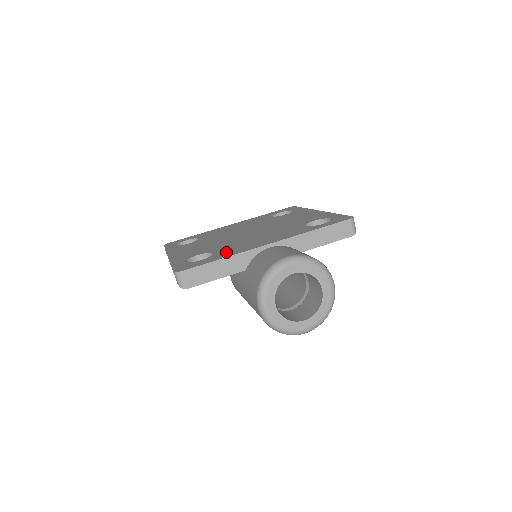
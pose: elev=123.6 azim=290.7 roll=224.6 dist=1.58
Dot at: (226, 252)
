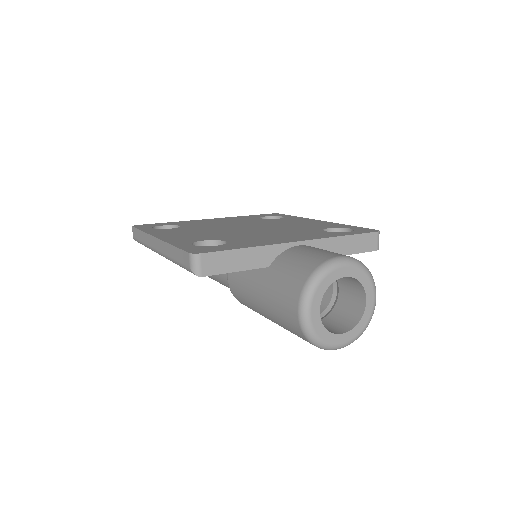
Dot at: (245, 242)
